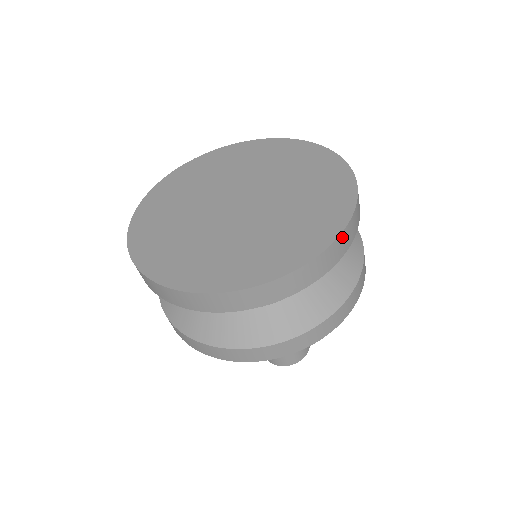
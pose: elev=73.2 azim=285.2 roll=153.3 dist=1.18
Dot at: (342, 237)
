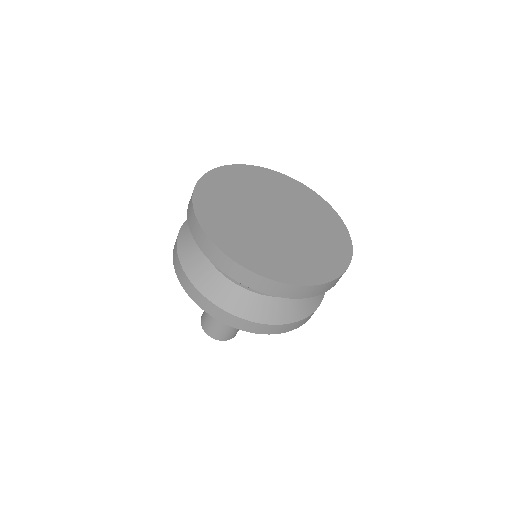
Dot at: (340, 277)
